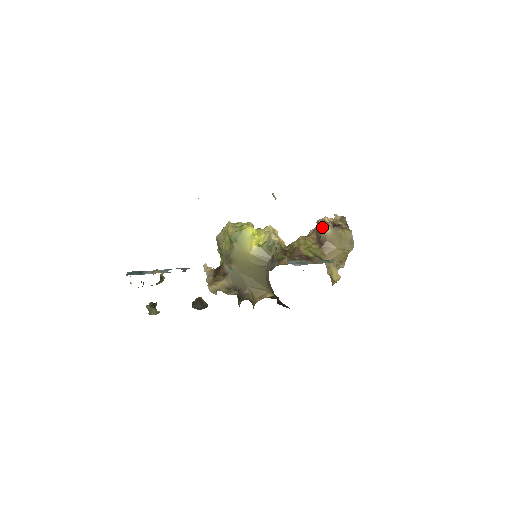
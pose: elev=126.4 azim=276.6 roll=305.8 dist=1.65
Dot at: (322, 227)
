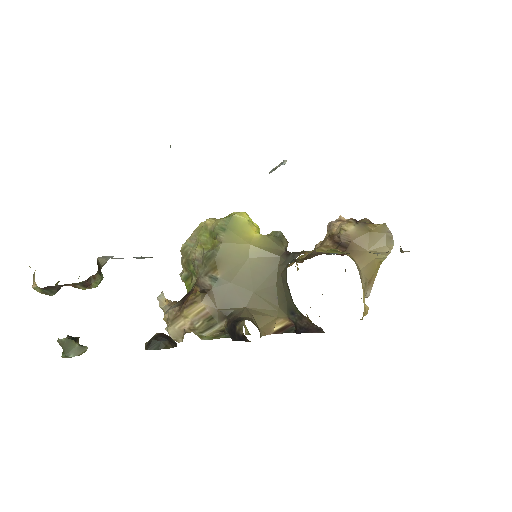
Dot at: (339, 227)
